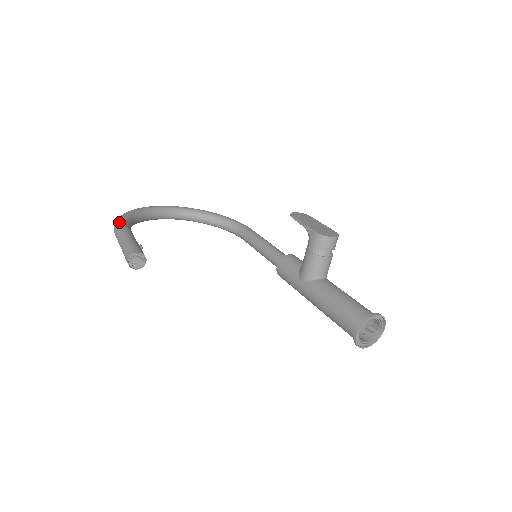
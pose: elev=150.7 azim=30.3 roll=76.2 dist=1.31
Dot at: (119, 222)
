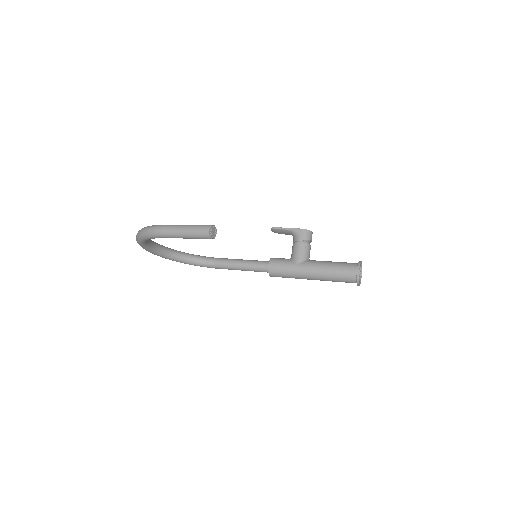
Dot at: occluded
